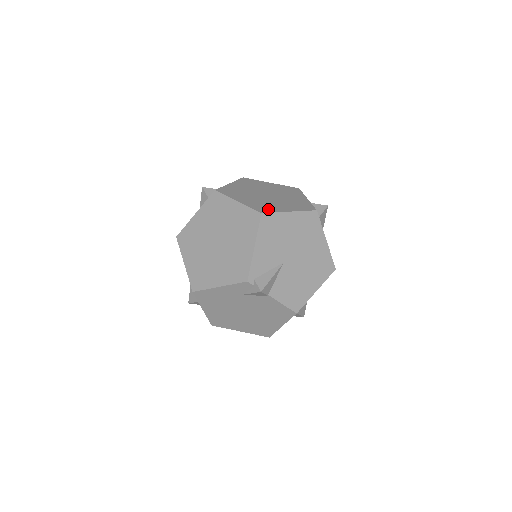
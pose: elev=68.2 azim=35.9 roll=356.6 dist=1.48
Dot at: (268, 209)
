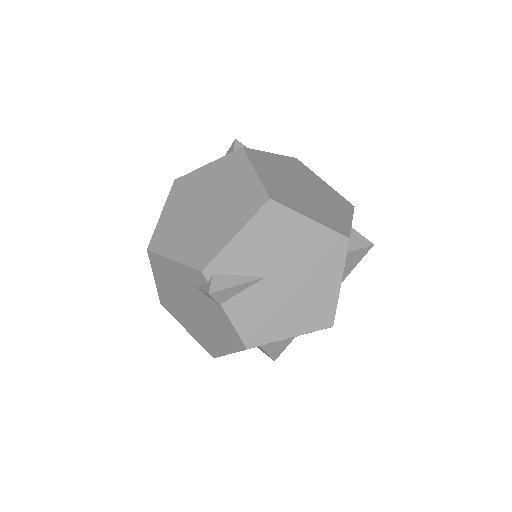
Dot at: (284, 200)
